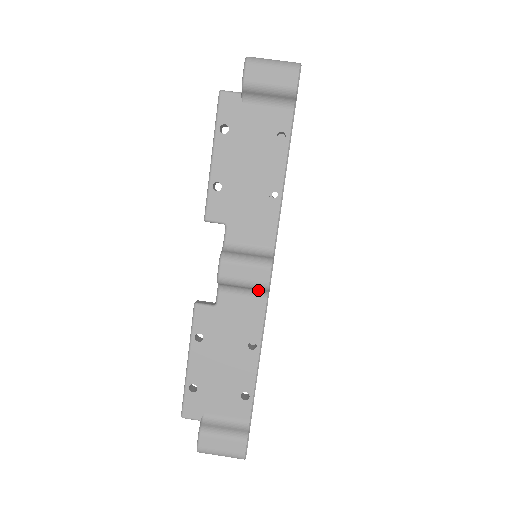
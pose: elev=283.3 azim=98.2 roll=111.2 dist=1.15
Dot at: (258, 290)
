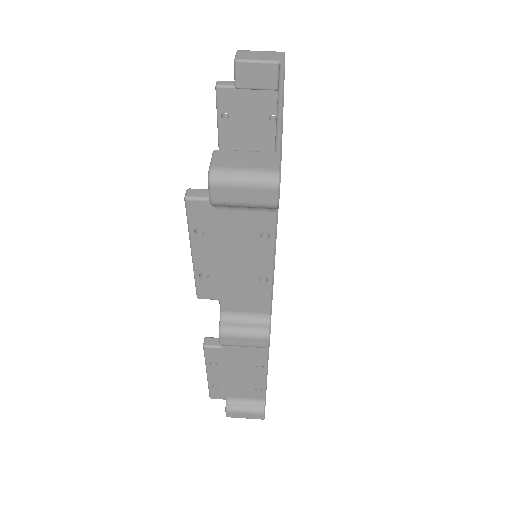
Dot at: occluded
